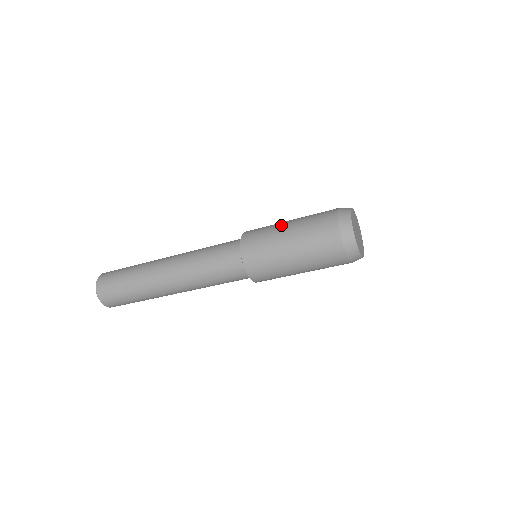
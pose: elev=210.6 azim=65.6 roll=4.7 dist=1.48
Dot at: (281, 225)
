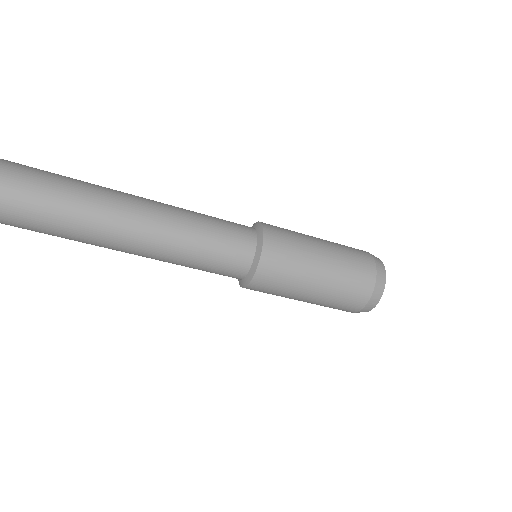
Dot at: (315, 258)
